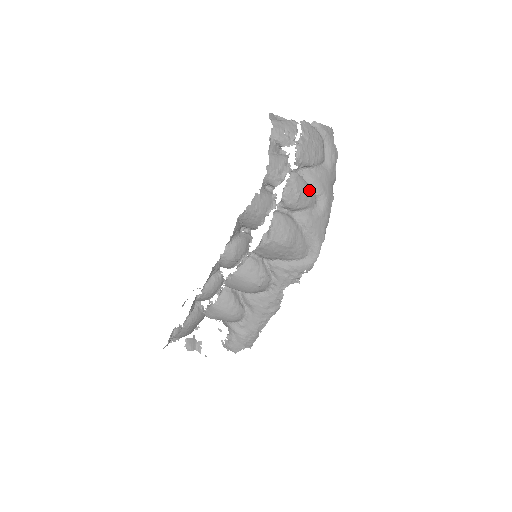
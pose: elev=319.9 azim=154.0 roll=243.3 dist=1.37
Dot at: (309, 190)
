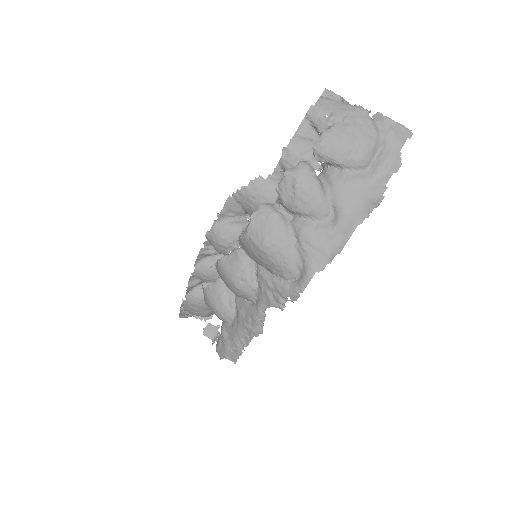
Dot at: (318, 193)
